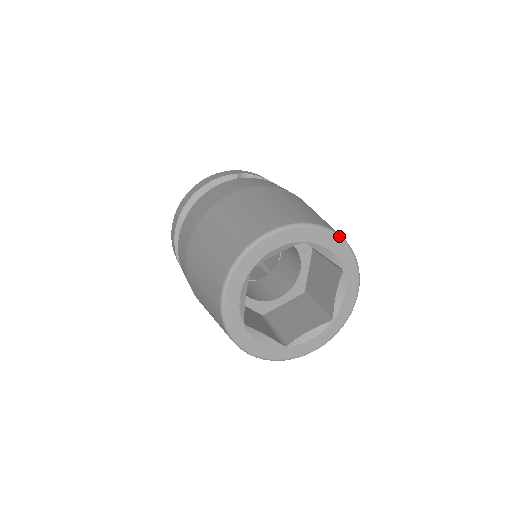
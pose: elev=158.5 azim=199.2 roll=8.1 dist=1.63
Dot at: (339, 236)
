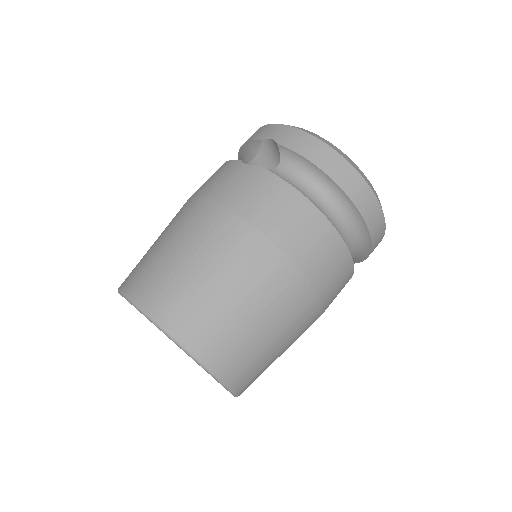
Dot at: (160, 328)
